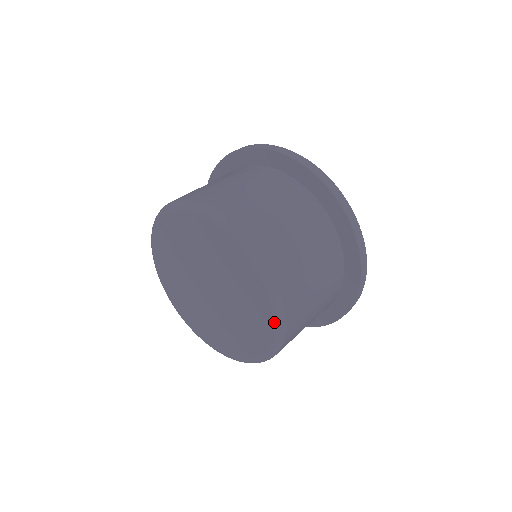
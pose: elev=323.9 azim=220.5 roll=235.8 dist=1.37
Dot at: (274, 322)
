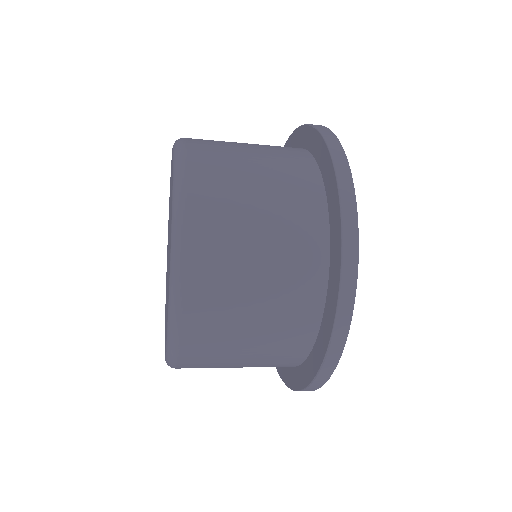
Dot at: (173, 156)
